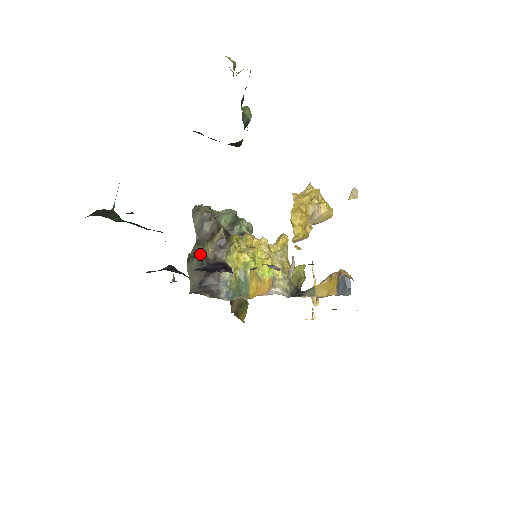
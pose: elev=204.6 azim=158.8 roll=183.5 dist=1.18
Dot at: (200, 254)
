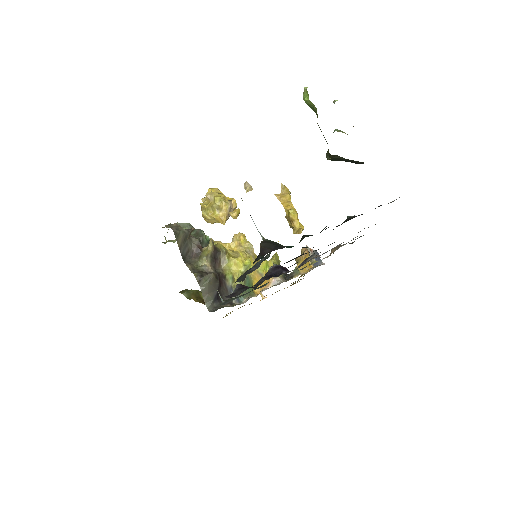
Dot at: (201, 271)
